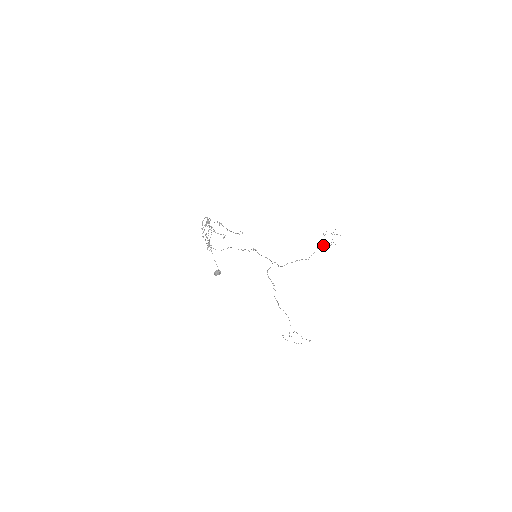
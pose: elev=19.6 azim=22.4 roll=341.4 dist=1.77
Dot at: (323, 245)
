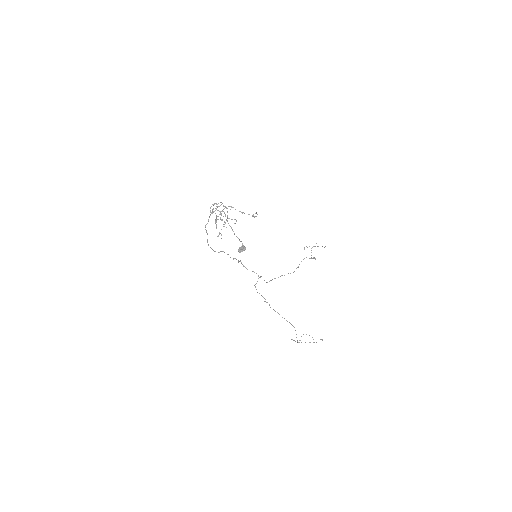
Dot at: occluded
